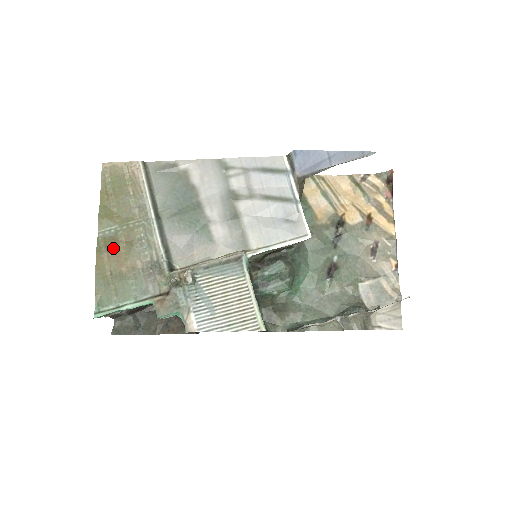
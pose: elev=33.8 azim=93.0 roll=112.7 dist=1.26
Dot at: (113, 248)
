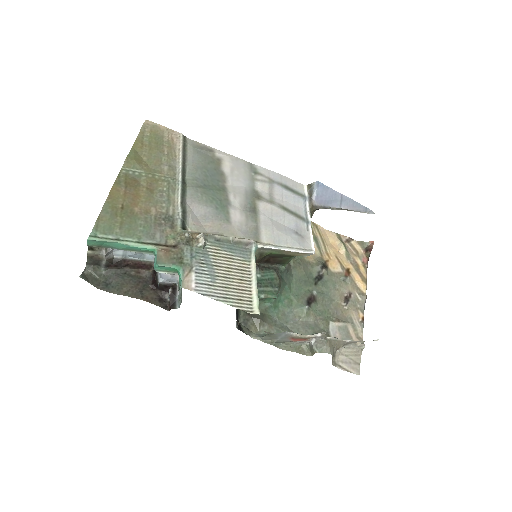
Dot at: (132, 187)
